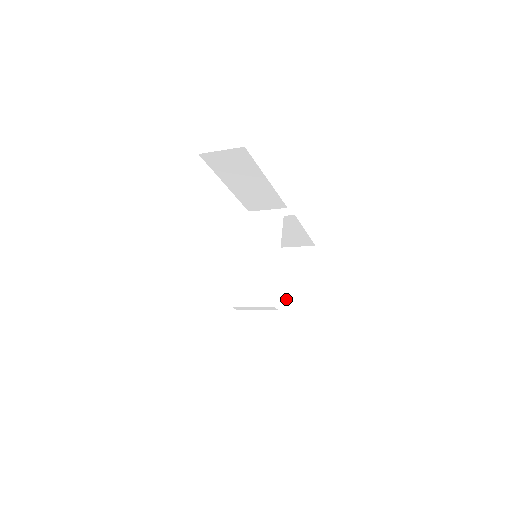
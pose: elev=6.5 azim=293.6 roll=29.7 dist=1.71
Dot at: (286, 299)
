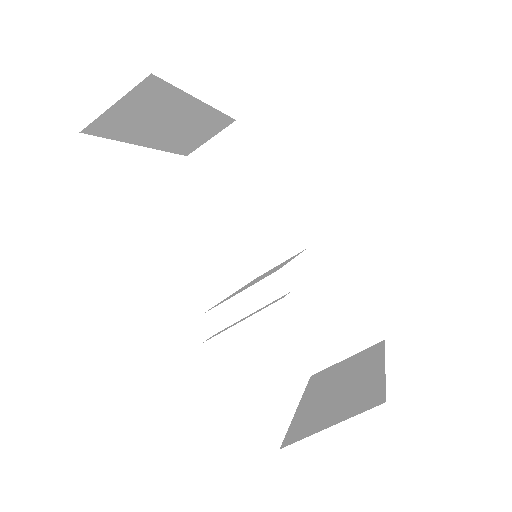
Dot at: (335, 398)
